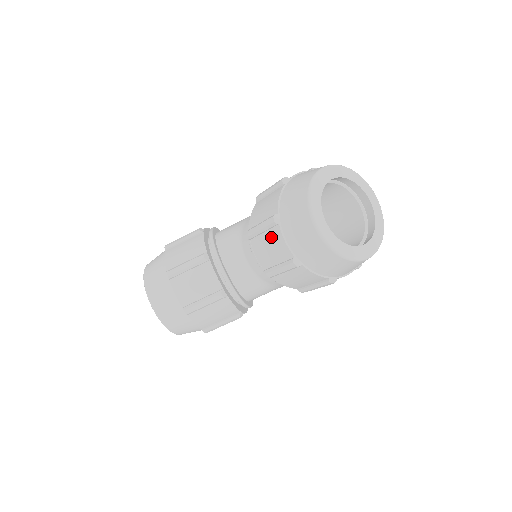
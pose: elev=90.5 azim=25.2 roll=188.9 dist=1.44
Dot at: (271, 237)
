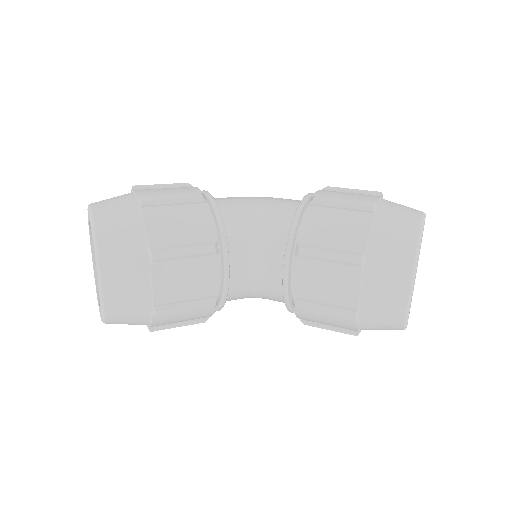
Dot at: (339, 274)
